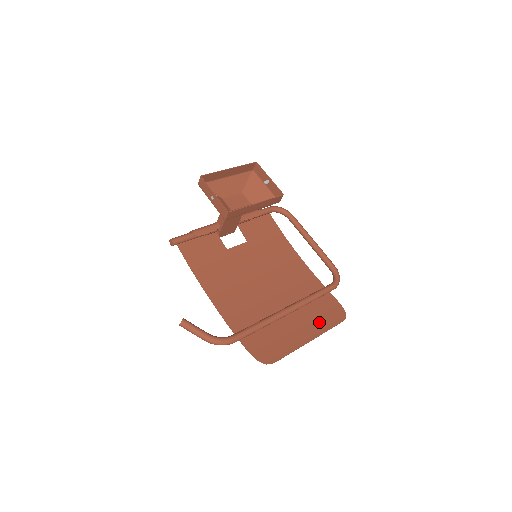
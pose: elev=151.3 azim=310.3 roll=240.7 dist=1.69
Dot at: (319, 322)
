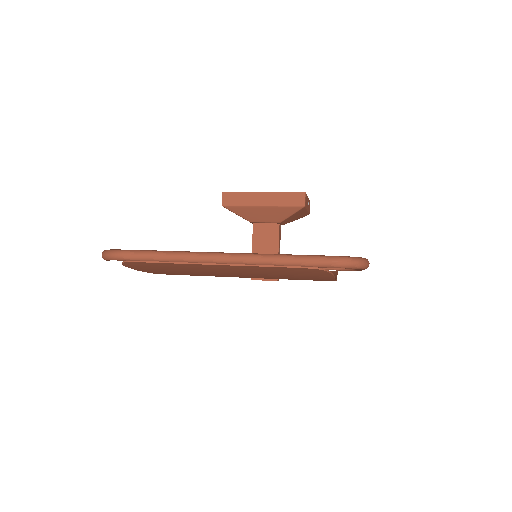
Dot at: (261, 269)
